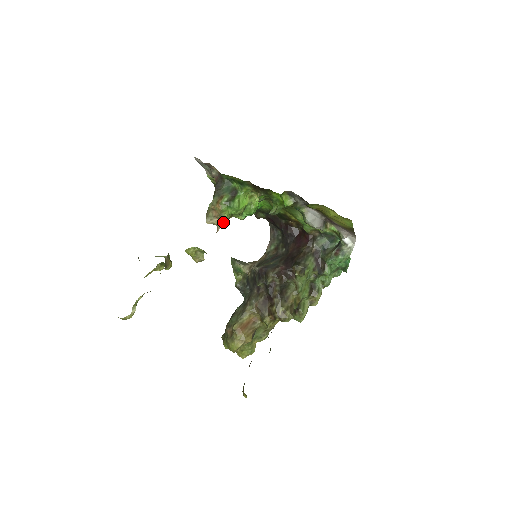
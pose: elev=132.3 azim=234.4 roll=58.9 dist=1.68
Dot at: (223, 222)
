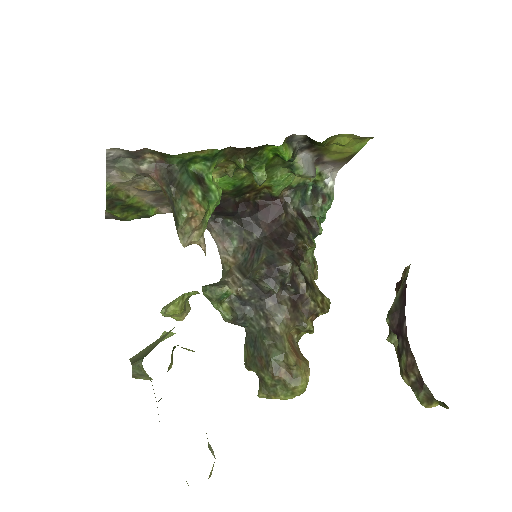
Dot at: (202, 233)
